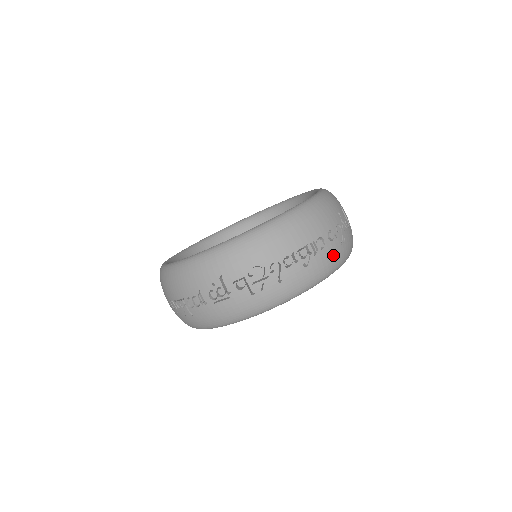
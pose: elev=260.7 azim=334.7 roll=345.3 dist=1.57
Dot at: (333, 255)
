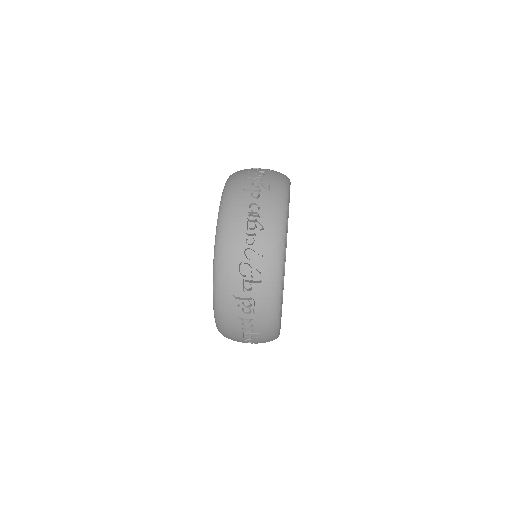
Dot at: (271, 202)
